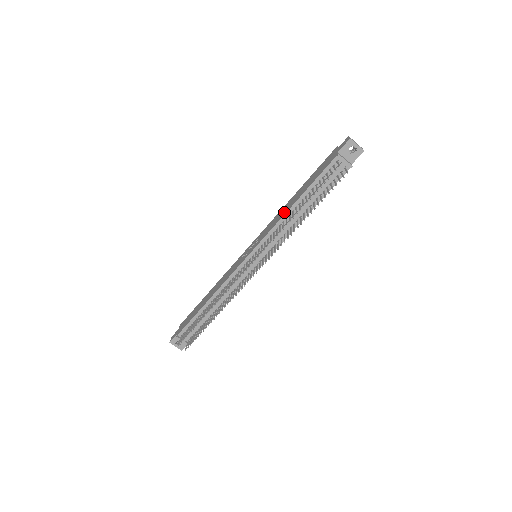
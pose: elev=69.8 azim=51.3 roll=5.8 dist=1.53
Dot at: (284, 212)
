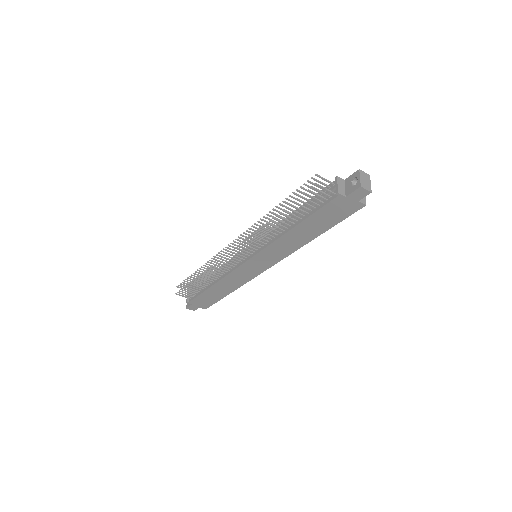
Dot at: occluded
